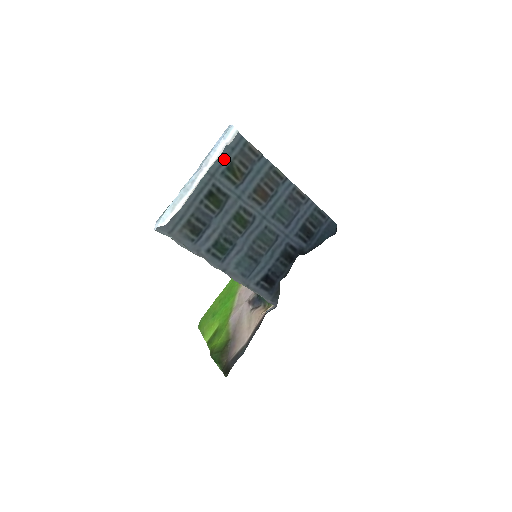
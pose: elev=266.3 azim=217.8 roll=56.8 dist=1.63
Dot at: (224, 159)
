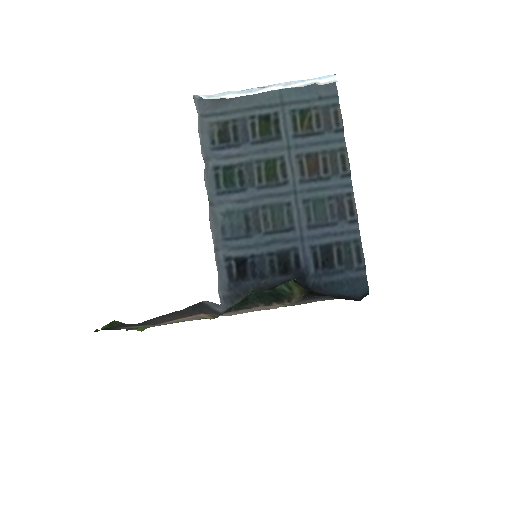
Dot at: (305, 100)
